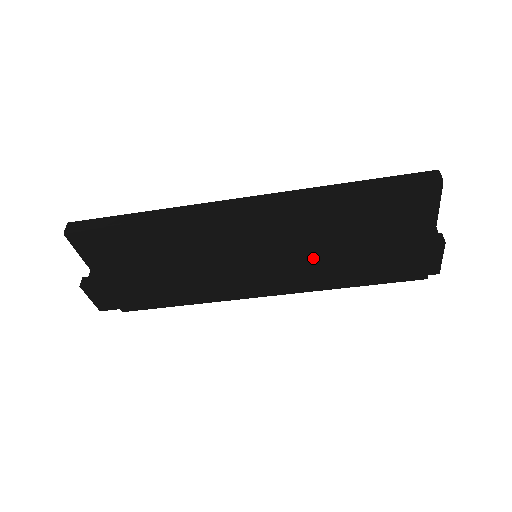
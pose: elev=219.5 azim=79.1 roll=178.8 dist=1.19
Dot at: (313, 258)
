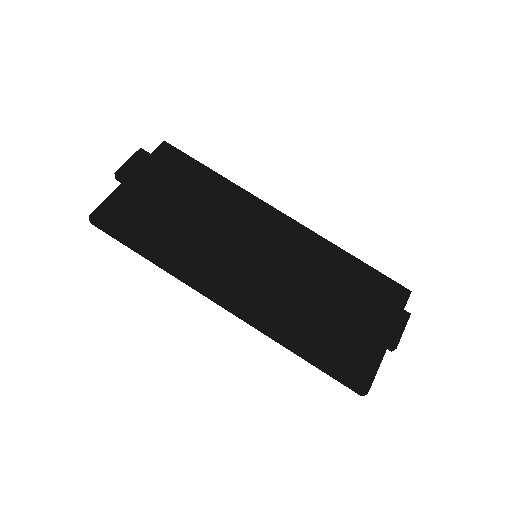
Dot at: (317, 256)
